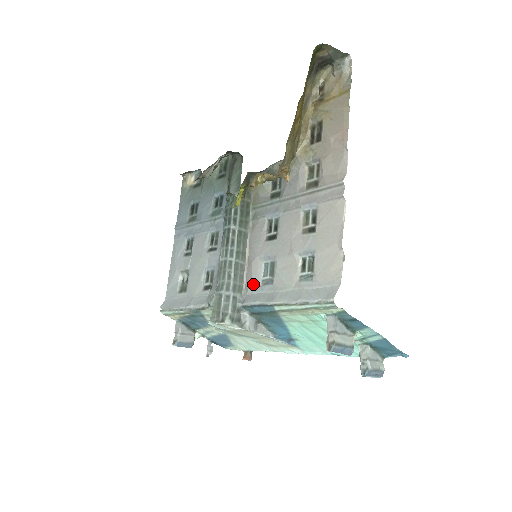
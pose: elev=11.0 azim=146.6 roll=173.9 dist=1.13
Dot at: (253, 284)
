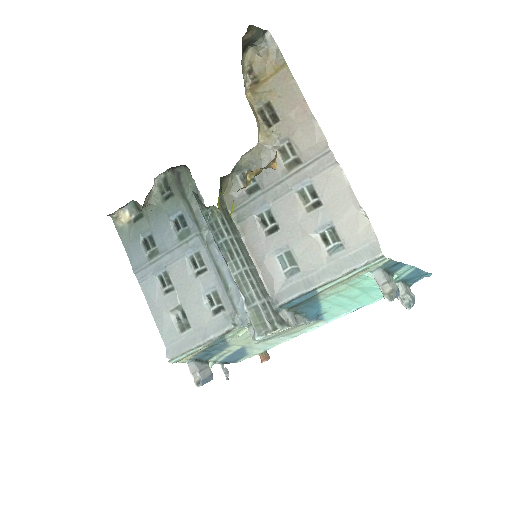
Dot at: (277, 281)
